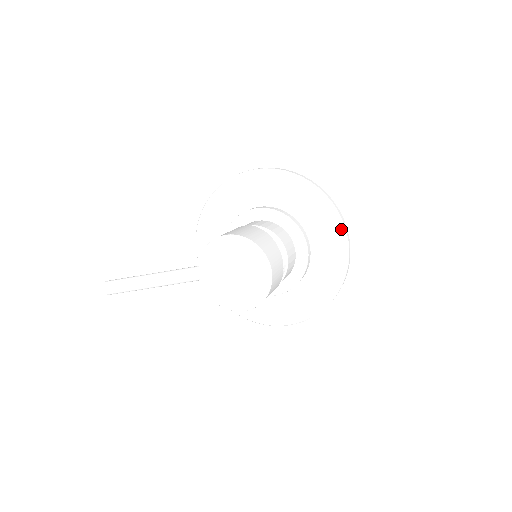
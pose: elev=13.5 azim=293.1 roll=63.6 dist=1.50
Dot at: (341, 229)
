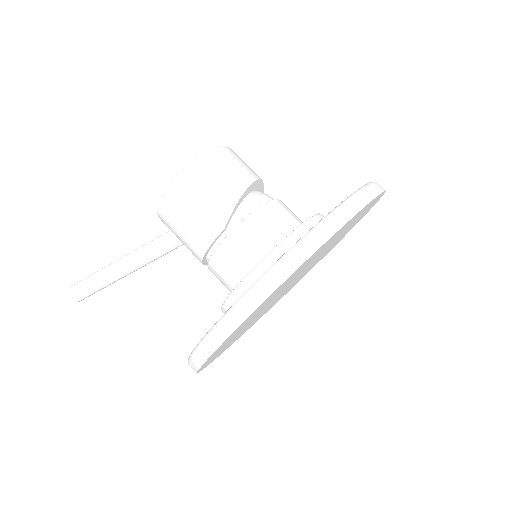
Dot at: occluded
